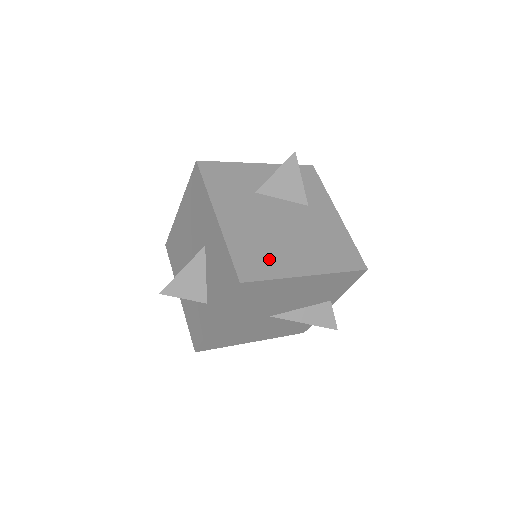
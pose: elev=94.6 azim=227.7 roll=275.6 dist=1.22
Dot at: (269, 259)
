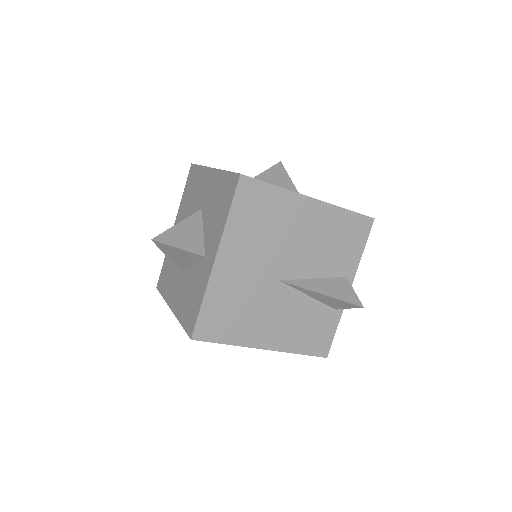
Dot at: occluded
